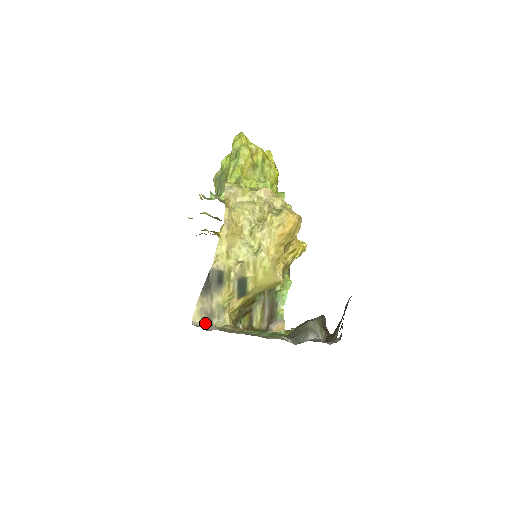
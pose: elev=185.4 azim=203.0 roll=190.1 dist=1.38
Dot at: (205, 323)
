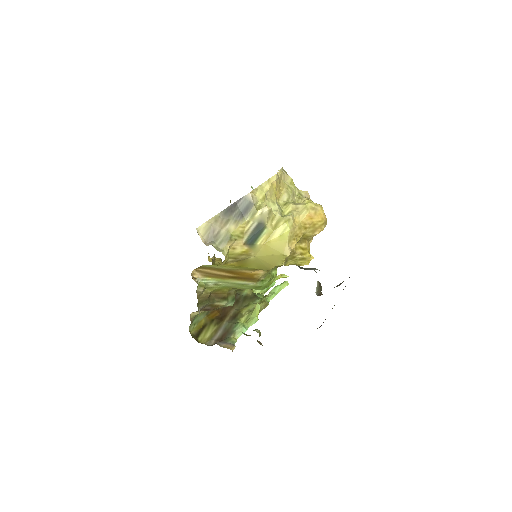
Dot at: (204, 242)
